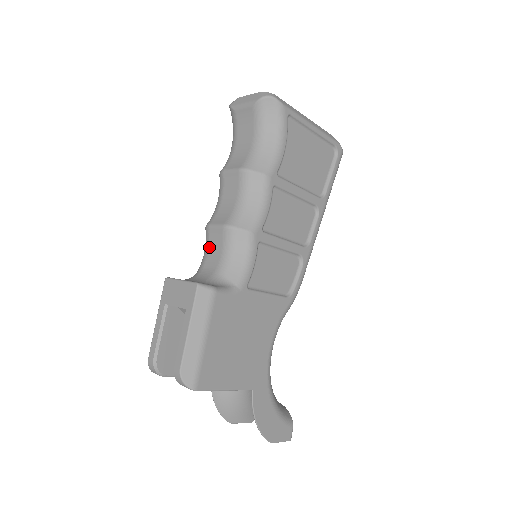
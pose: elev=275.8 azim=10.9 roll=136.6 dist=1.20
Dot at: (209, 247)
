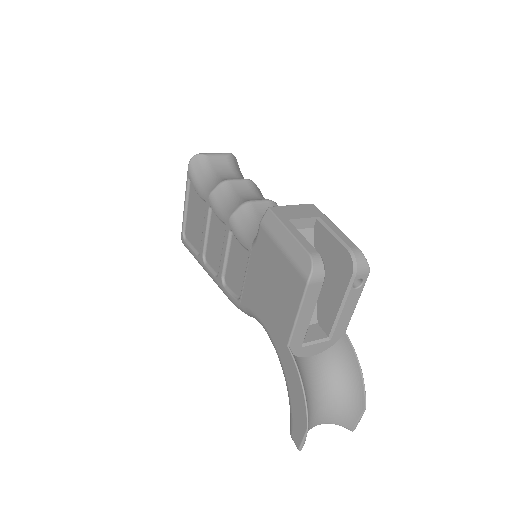
Dot at: (259, 214)
